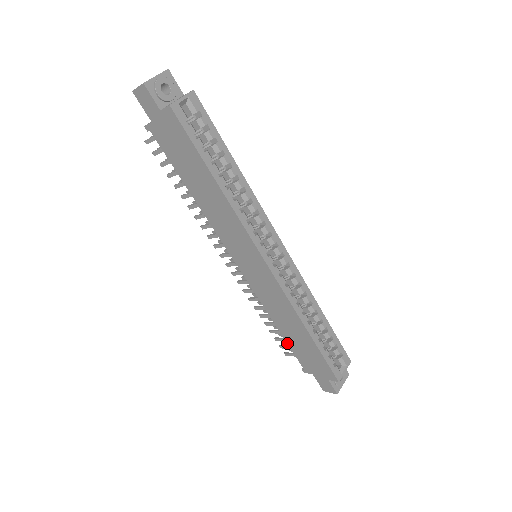
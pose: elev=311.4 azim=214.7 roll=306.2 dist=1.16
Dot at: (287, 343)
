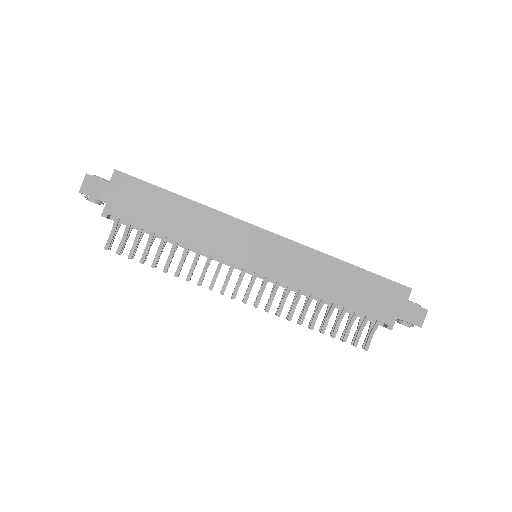
Dot at: occluded
